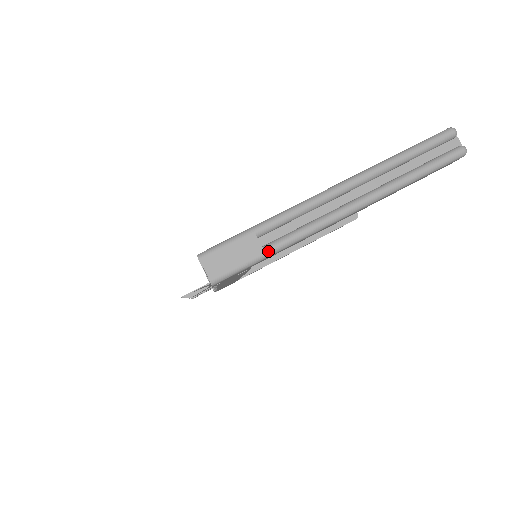
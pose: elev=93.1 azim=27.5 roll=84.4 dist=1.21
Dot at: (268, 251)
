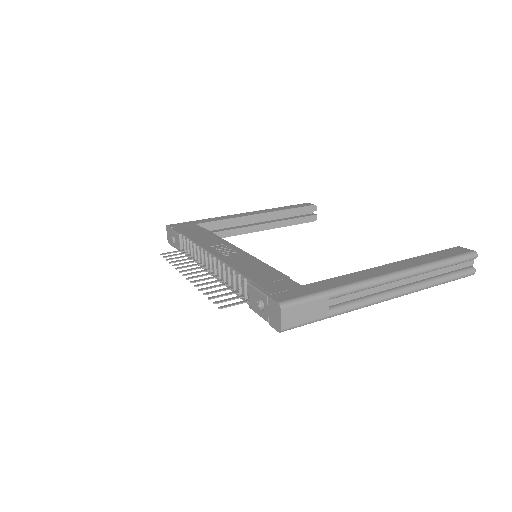
Dot at: (331, 315)
